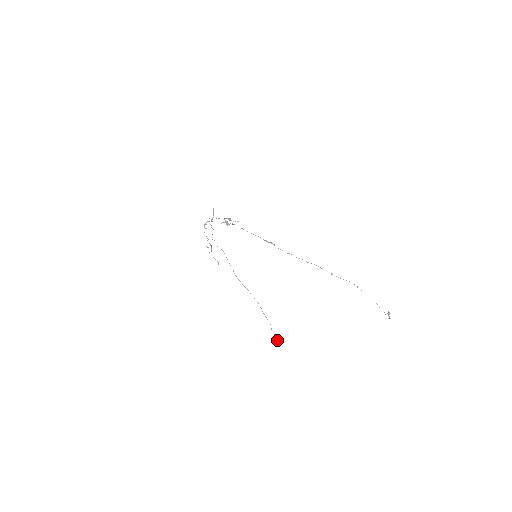
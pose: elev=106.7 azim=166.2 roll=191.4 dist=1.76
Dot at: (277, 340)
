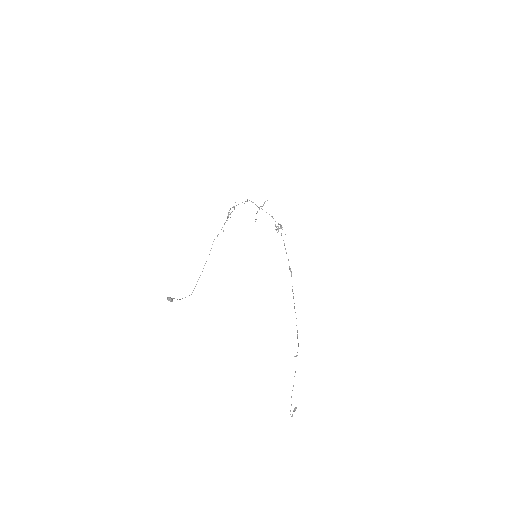
Dot at: occluded
